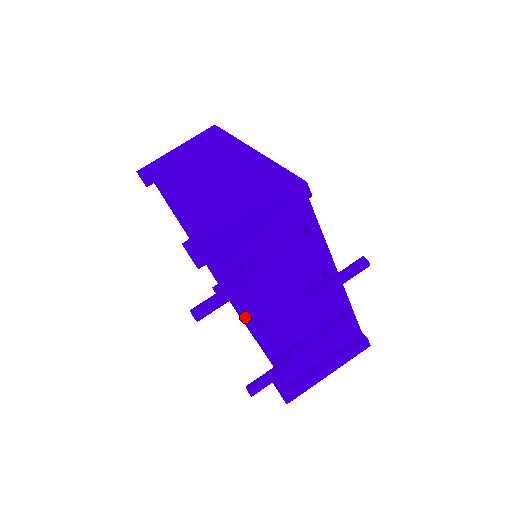
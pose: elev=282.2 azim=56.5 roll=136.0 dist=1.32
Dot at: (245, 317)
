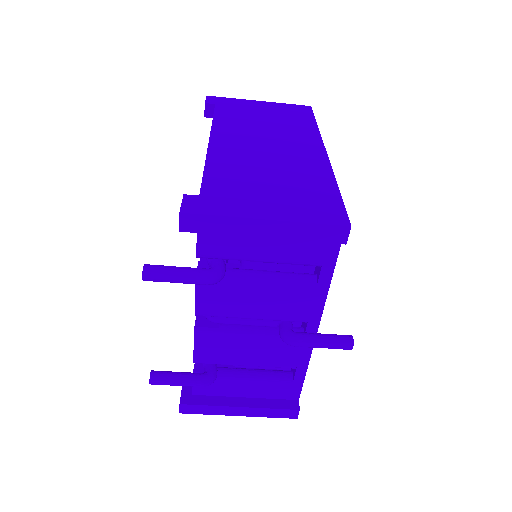
Dot at: (196, 308)
